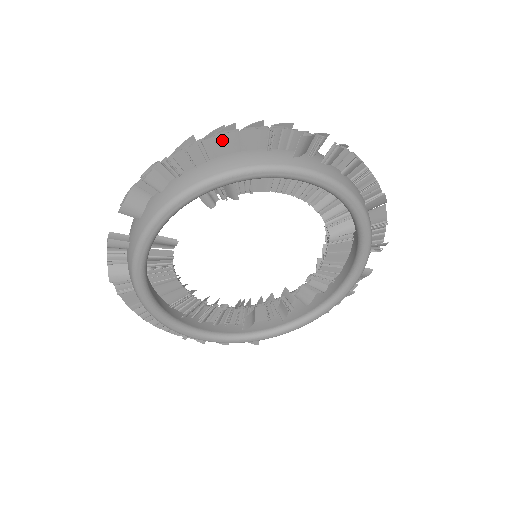
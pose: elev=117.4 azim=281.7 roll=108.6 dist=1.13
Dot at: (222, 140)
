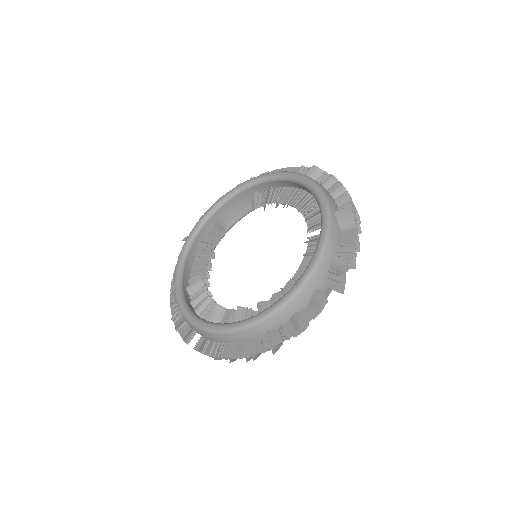
Dot at: (280, 171)
